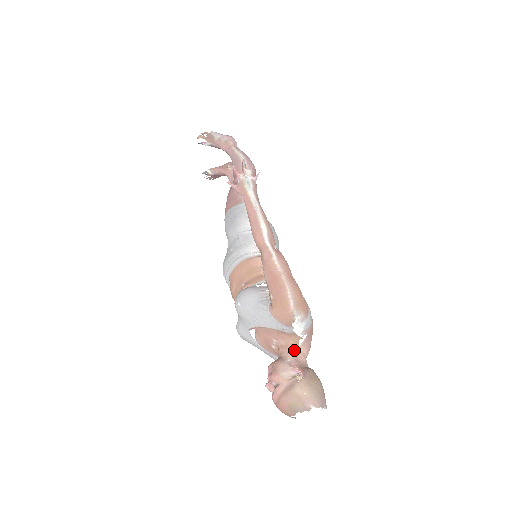
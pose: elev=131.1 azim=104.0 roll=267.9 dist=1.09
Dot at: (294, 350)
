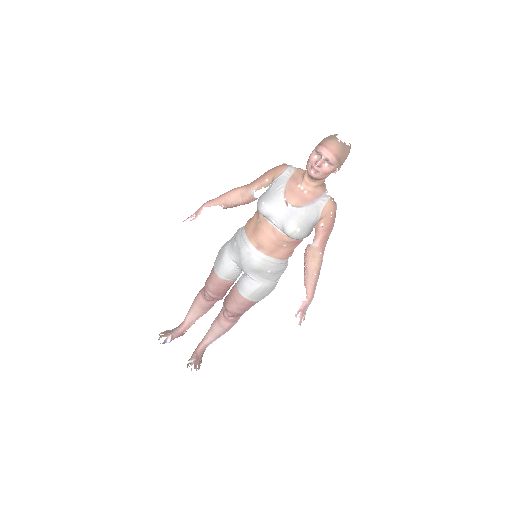
Dot at: occluded
